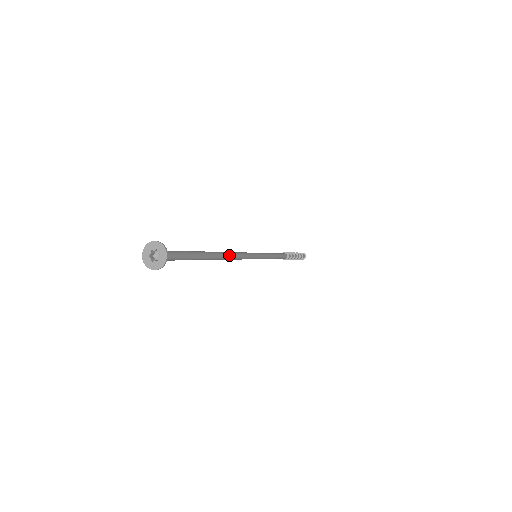
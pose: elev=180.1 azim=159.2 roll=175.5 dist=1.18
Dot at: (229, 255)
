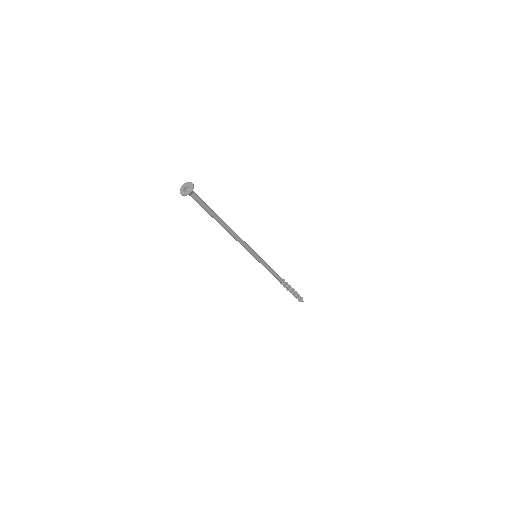
Dot at: occluded
